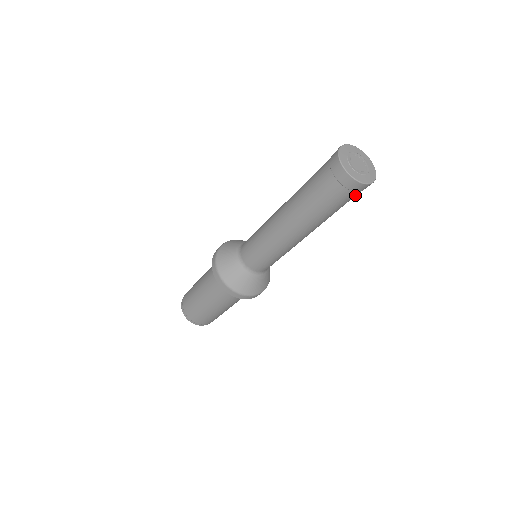
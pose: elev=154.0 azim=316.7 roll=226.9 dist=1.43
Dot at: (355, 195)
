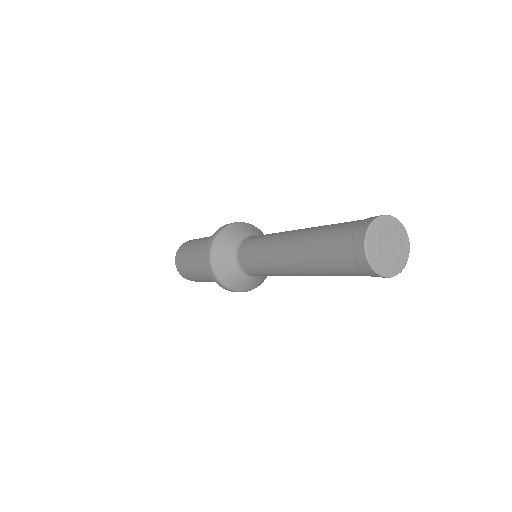
Dot at: occluded
